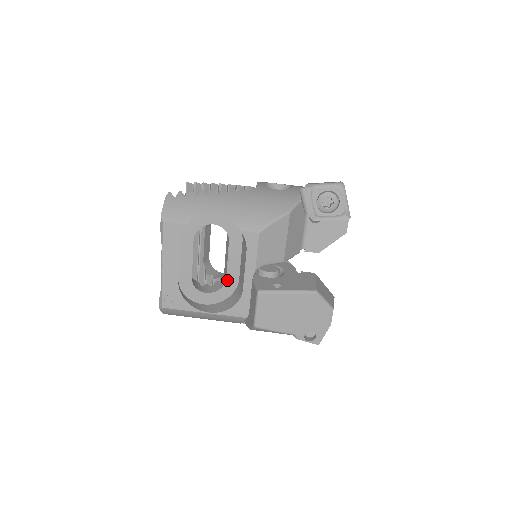
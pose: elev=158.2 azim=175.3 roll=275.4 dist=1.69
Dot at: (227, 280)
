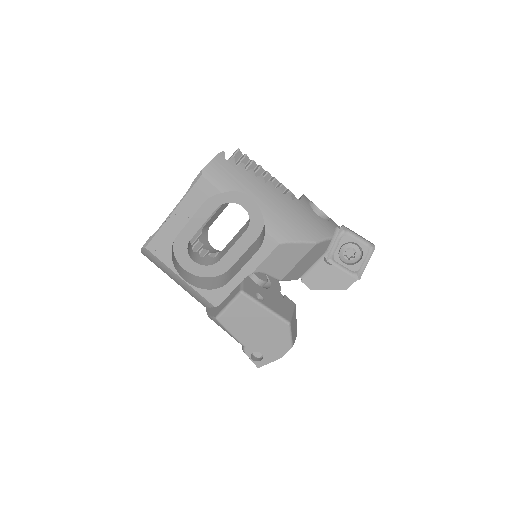
Dot at: (220, 262)
